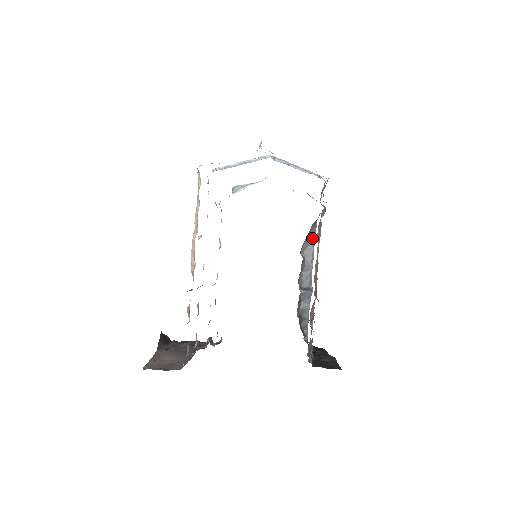
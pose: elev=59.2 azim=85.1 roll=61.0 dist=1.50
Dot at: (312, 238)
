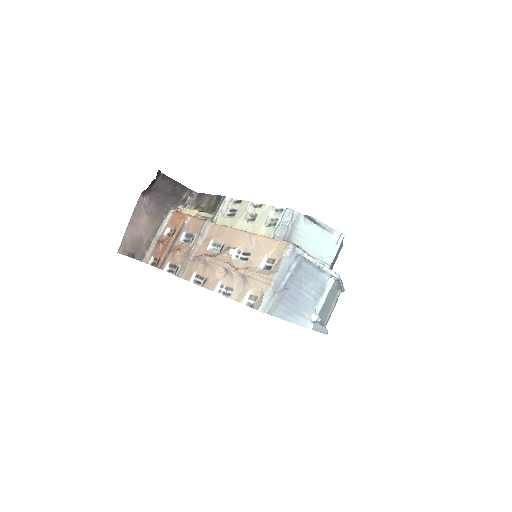
Dot at: occluded
